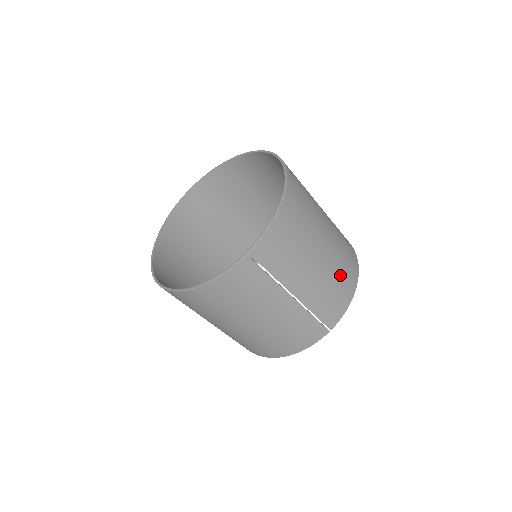
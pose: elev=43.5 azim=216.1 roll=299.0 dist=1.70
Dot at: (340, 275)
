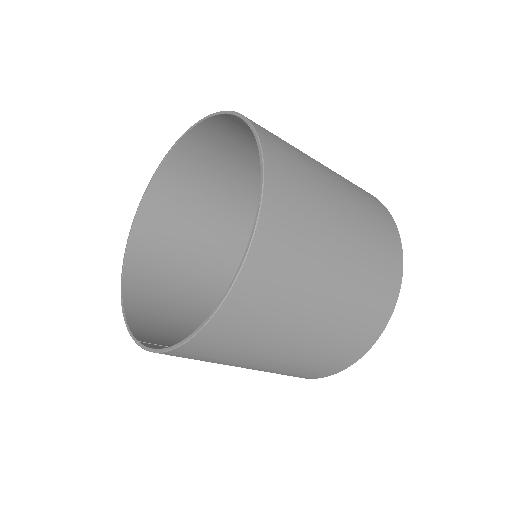
Dot at: (298, 371)
